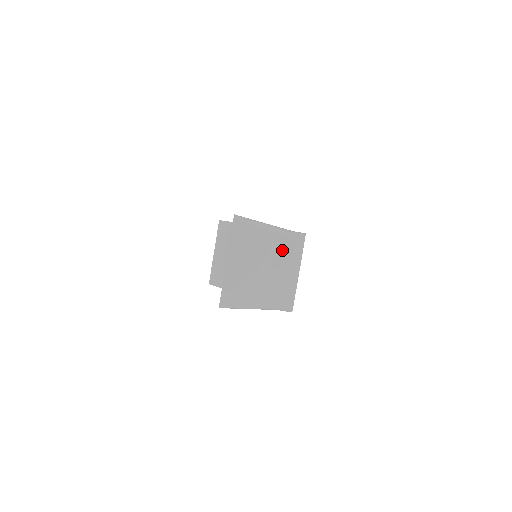
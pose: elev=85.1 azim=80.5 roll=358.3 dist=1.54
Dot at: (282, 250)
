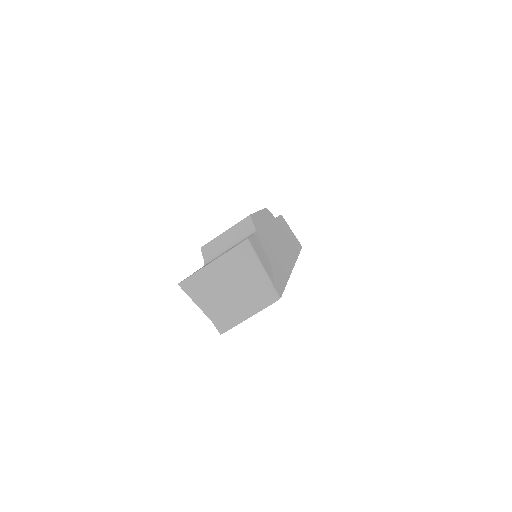
Dot at: (254, 292)
